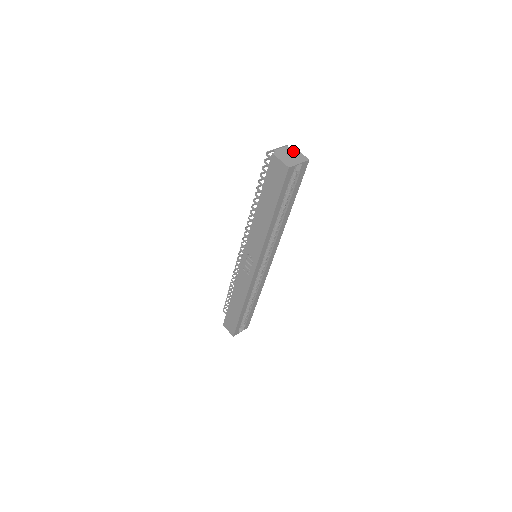
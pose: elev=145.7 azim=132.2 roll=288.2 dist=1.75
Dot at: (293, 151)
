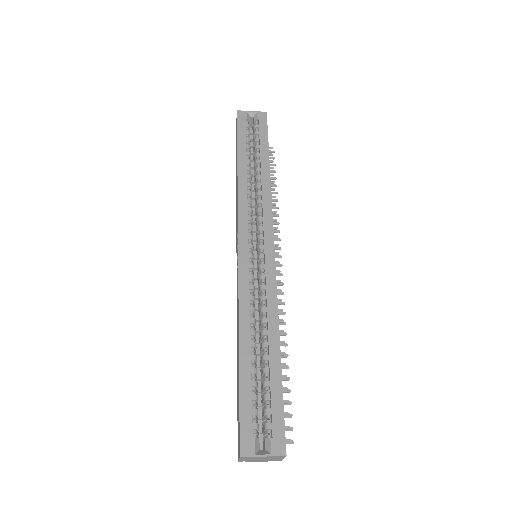
Dot at: occluded
